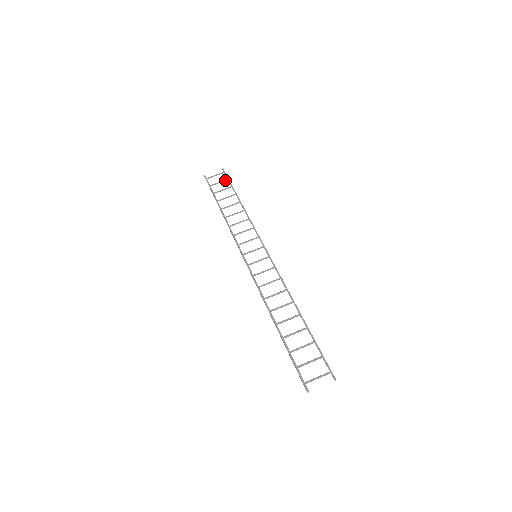
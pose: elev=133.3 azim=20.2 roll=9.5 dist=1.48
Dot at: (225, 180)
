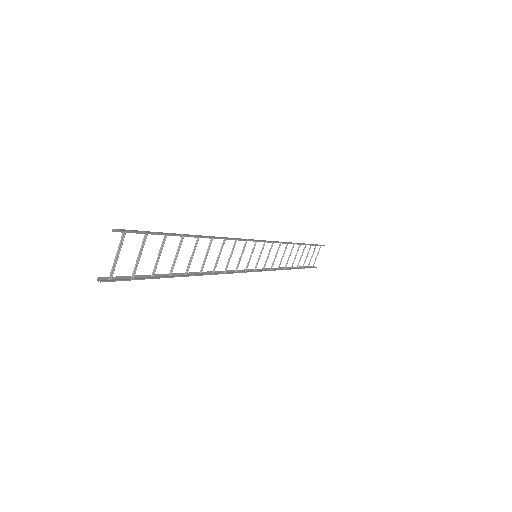
Dot at: (314, 249)
